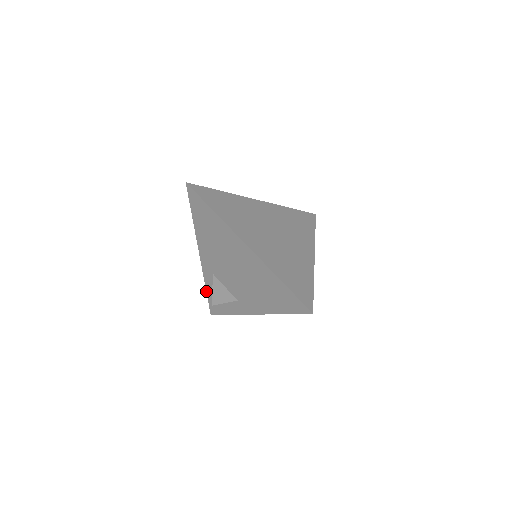
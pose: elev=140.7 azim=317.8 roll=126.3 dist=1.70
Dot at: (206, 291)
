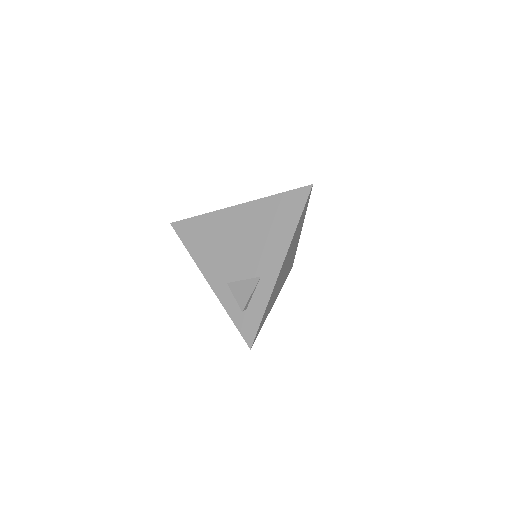
Dot at: (231, 319)
